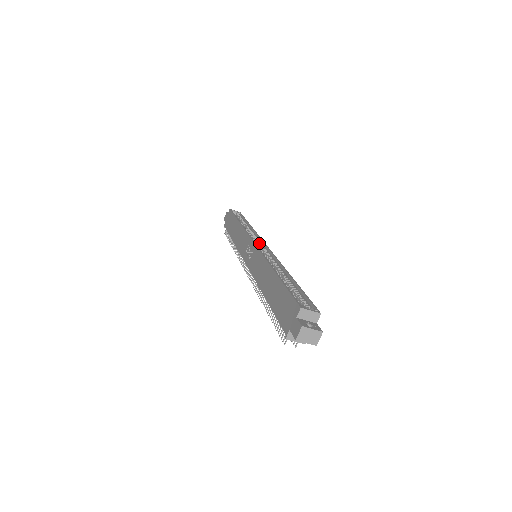
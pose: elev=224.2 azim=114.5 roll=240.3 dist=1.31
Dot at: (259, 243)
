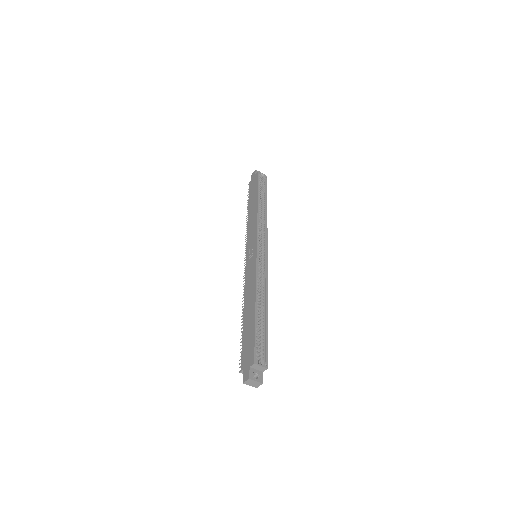
Dot at: (263, 243)
